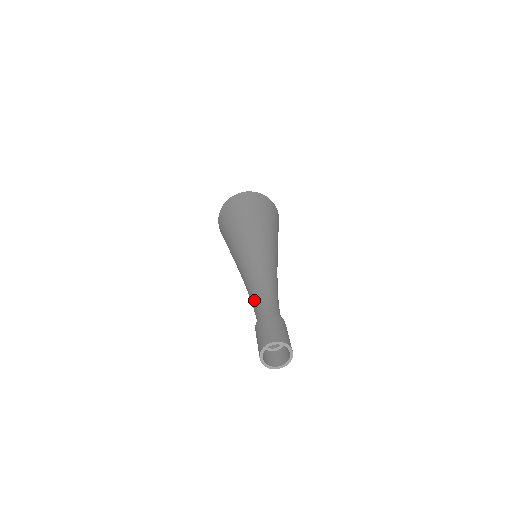
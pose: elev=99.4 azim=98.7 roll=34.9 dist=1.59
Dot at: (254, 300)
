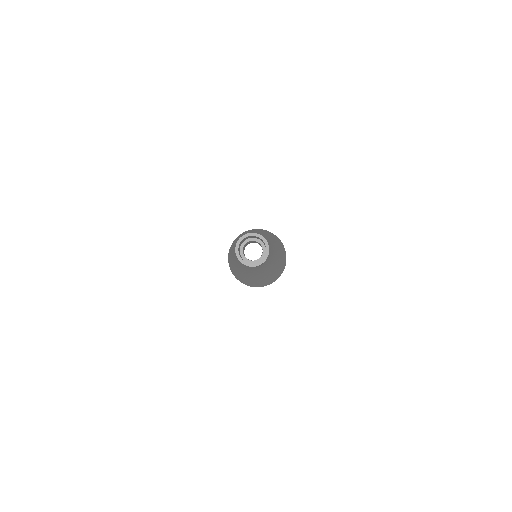
Dot at: occluded
